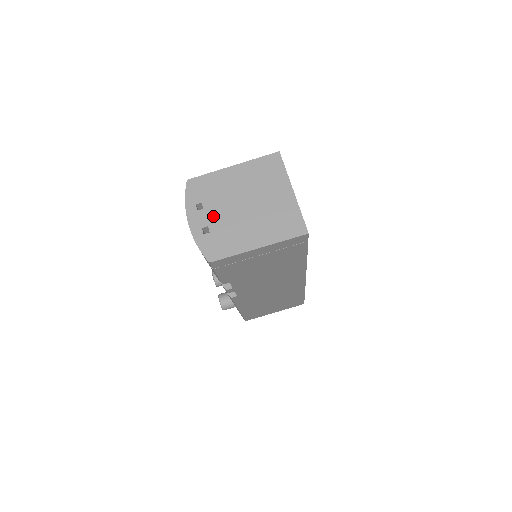
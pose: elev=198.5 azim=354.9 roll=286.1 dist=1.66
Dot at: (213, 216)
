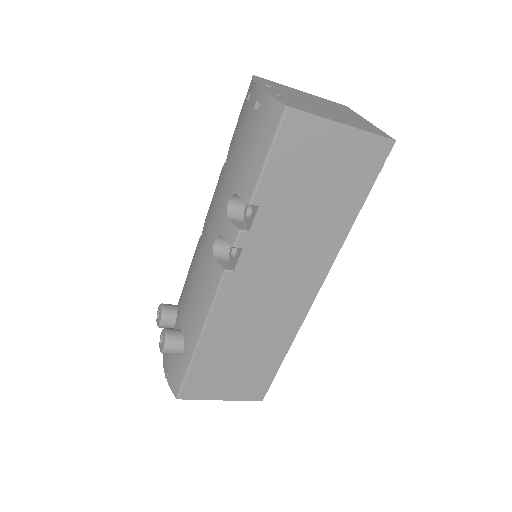
Dot at: (286, 95)
